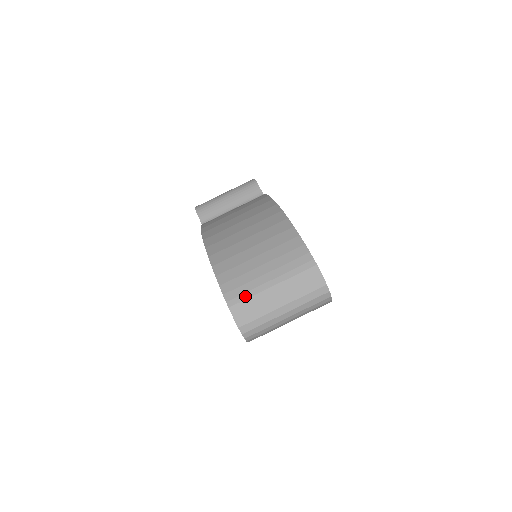
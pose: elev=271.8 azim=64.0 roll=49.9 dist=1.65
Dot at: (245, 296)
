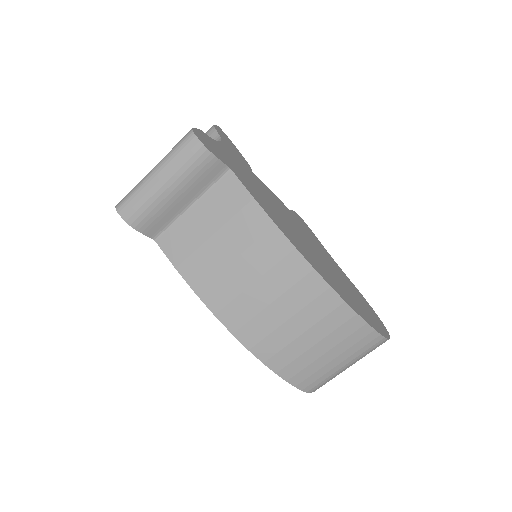
Dot at: (323, 383)
